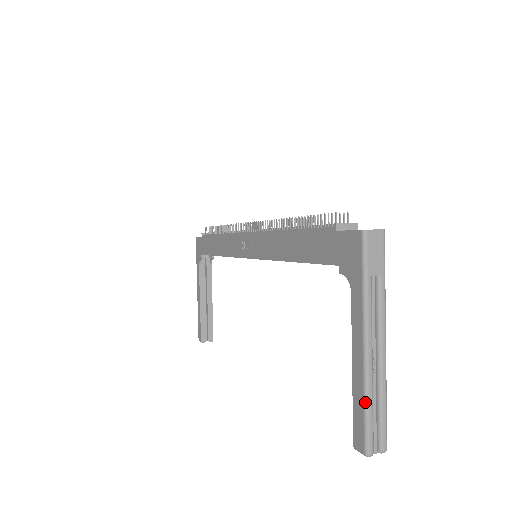
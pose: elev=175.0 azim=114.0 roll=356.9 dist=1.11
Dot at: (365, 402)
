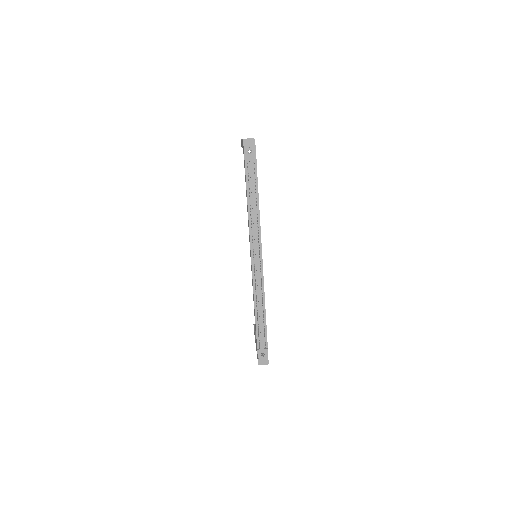
Dot at: occluded
